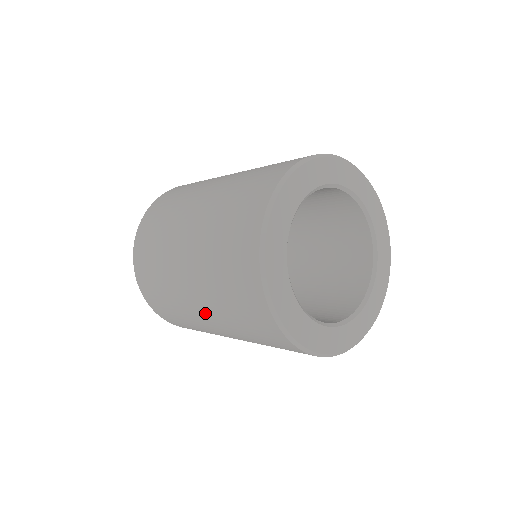
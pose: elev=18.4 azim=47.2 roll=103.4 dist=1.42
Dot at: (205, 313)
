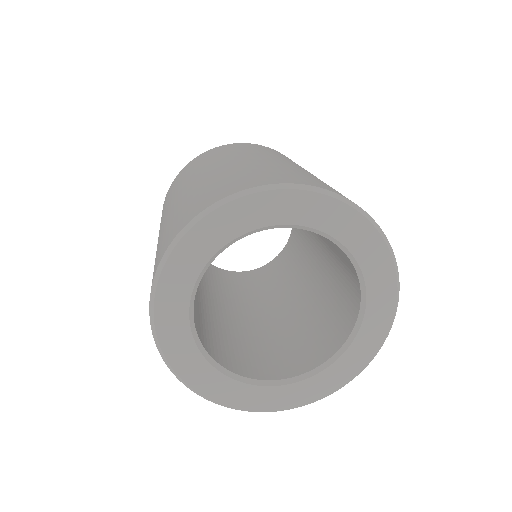
Dot at: occluded
